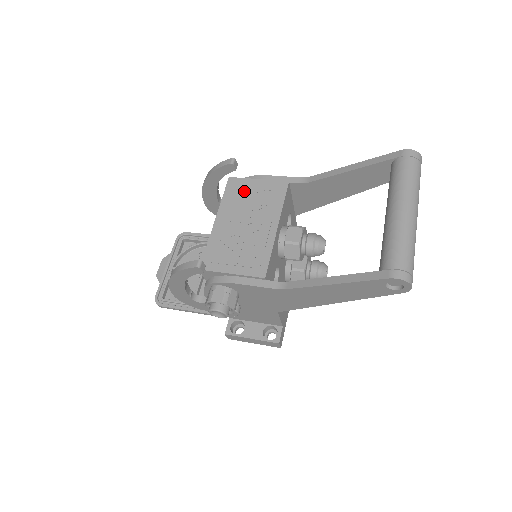
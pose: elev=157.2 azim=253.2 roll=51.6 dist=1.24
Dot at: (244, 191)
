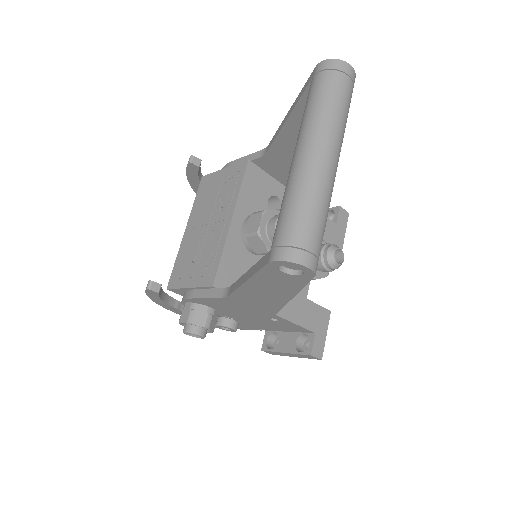
Dot at: (210, 188)
